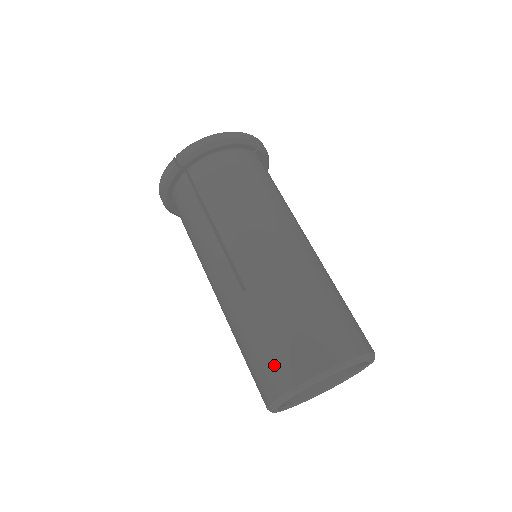
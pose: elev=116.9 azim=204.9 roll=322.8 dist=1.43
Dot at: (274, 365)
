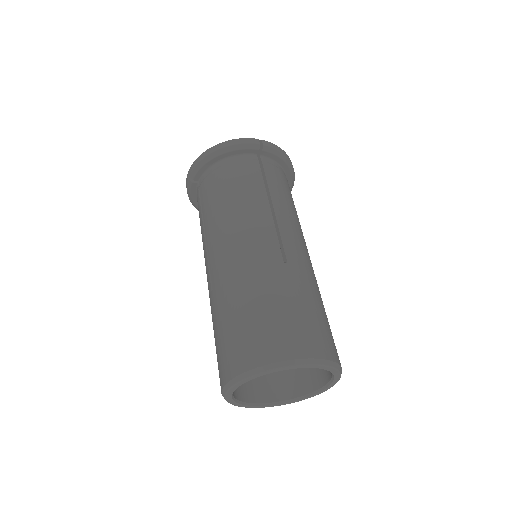
Dot at: (297, 331)
